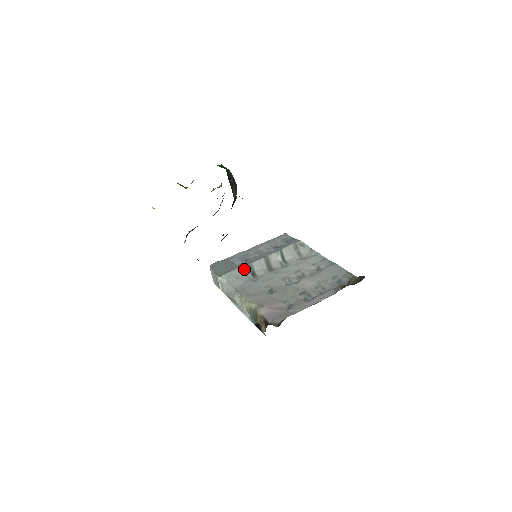
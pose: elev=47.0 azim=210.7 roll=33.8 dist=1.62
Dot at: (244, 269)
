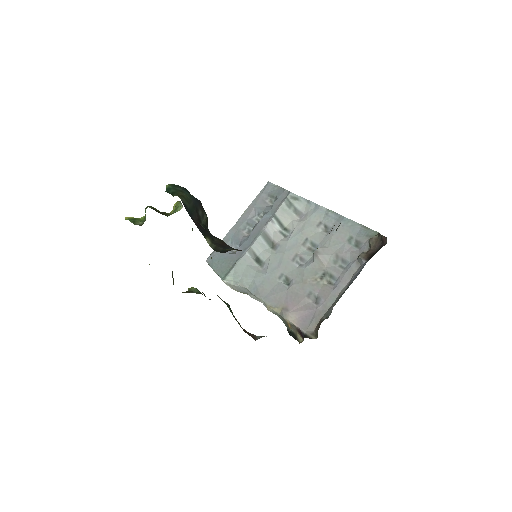
Dot at: (246, 259)
